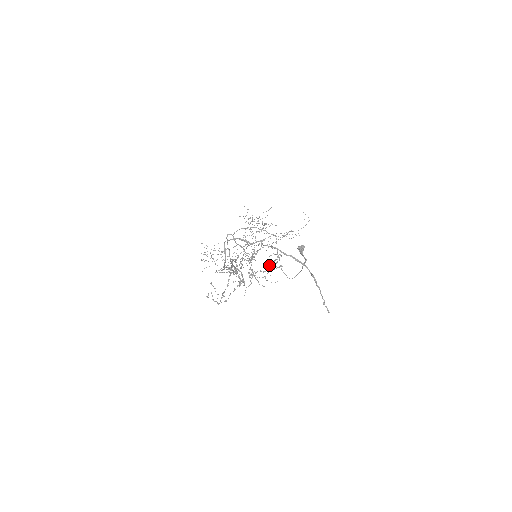
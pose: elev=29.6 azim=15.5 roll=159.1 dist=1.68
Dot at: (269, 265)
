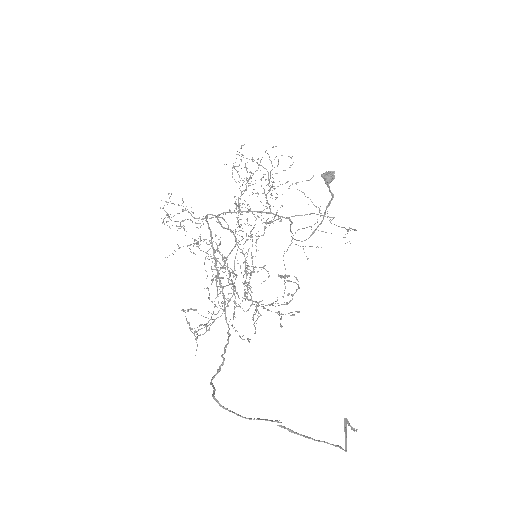
Dot at: occluded
